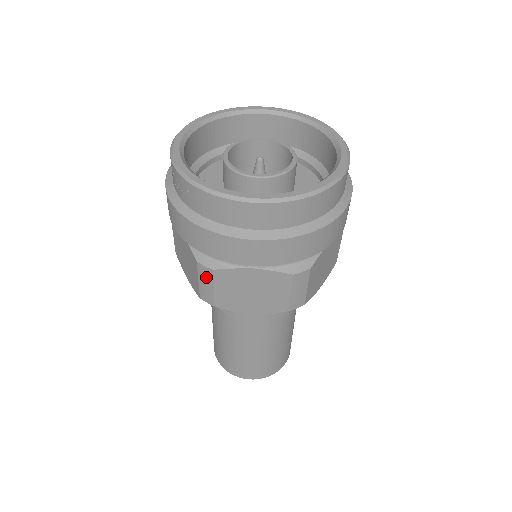
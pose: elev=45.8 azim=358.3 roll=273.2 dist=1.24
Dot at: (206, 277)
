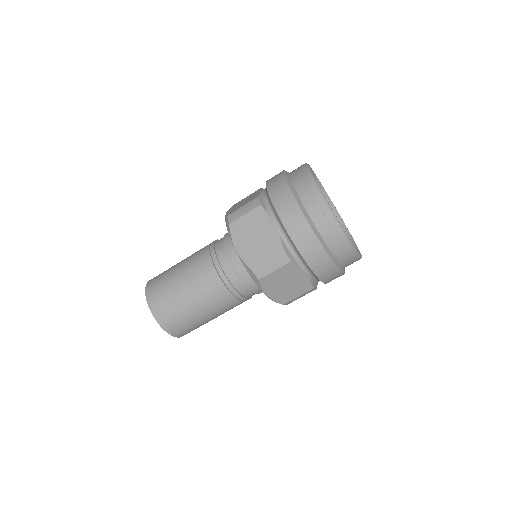
Dot at: (279, 262)
